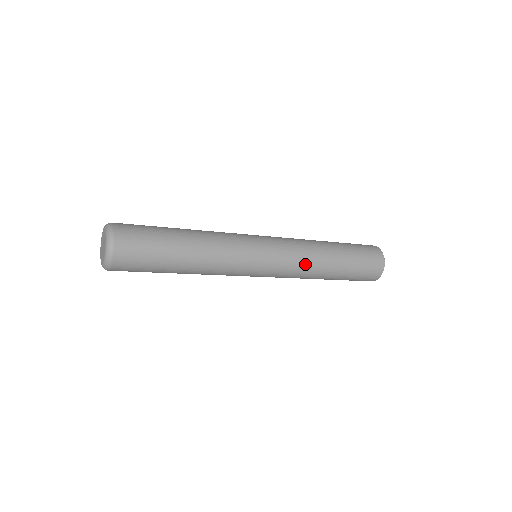
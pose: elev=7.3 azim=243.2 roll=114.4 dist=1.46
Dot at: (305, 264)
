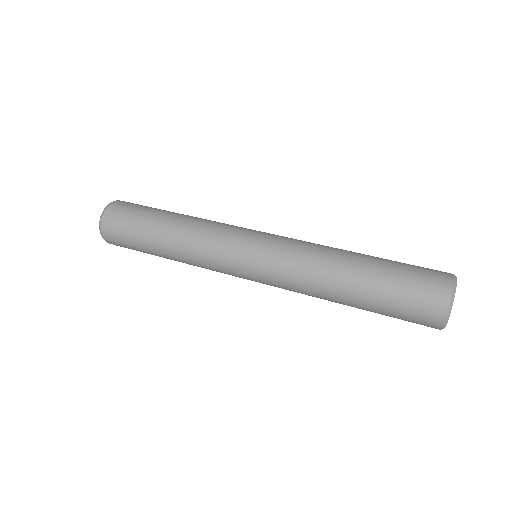
Dot at: (303, 272)
